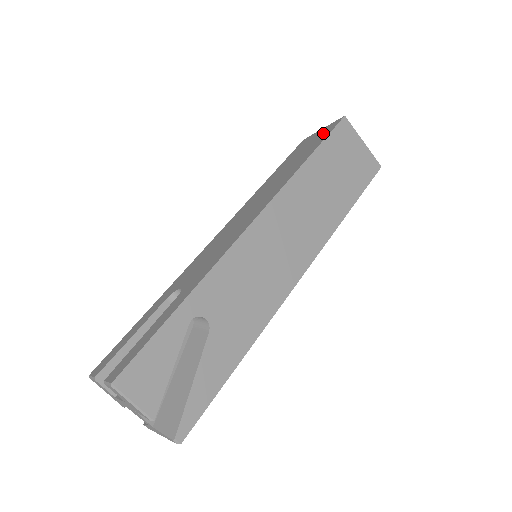
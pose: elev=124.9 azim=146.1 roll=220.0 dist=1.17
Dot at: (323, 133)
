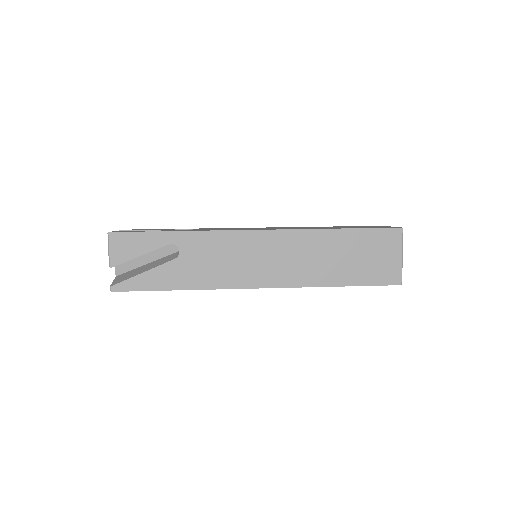
Dot at: (379, 227)
